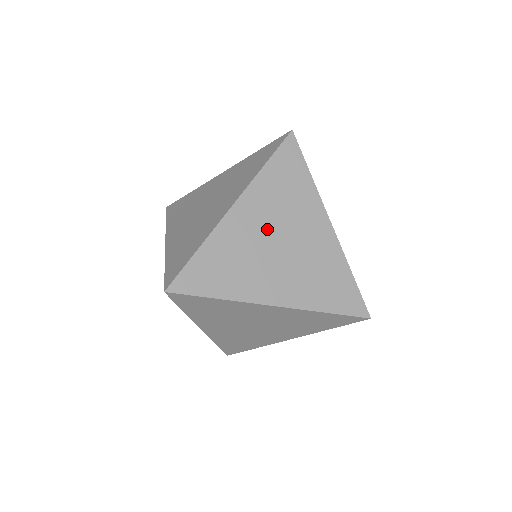
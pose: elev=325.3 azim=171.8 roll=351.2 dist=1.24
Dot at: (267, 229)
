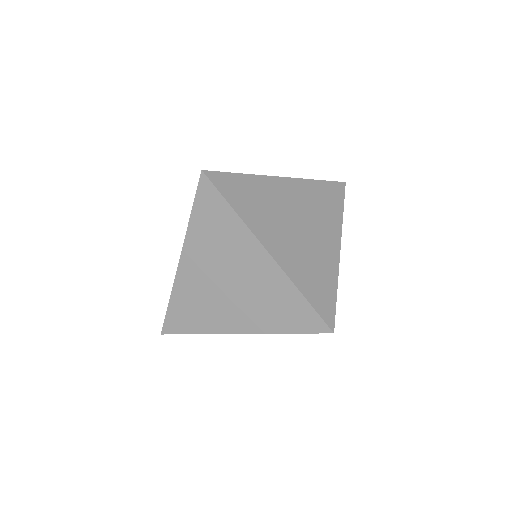
Dot at: (296, 209)
